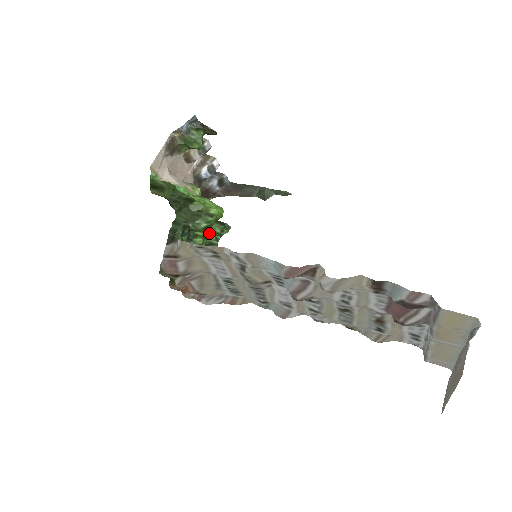
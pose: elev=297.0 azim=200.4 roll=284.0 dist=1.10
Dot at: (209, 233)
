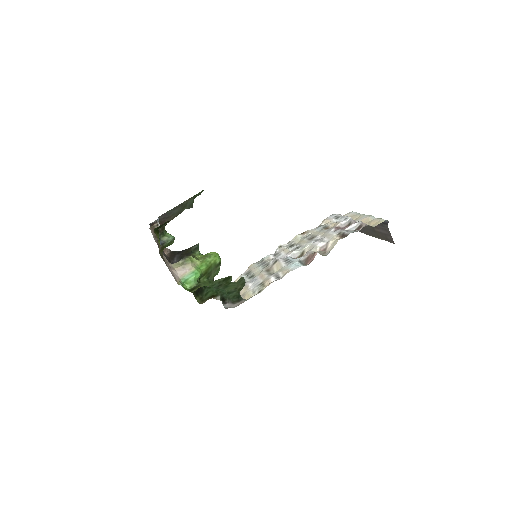
Dot at: occluded
